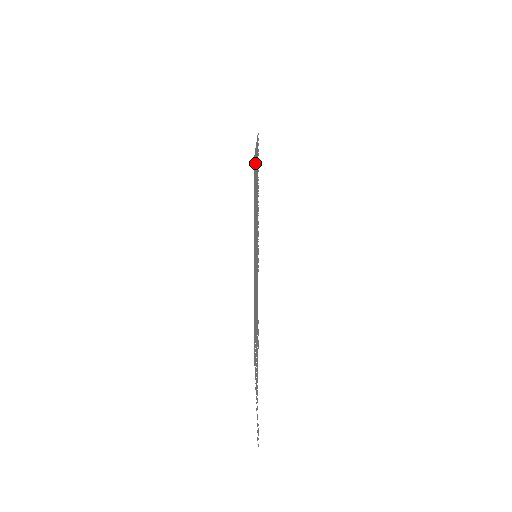
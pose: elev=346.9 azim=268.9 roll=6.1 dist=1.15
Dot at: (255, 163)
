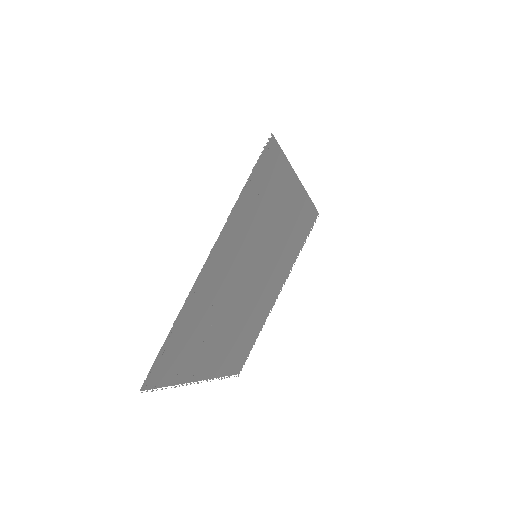
Dot at: (294, 190)
